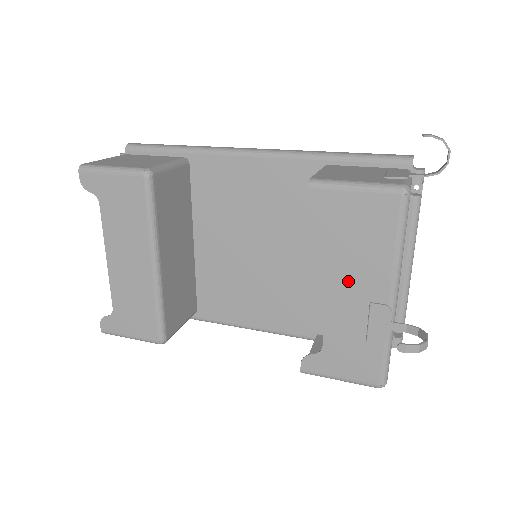
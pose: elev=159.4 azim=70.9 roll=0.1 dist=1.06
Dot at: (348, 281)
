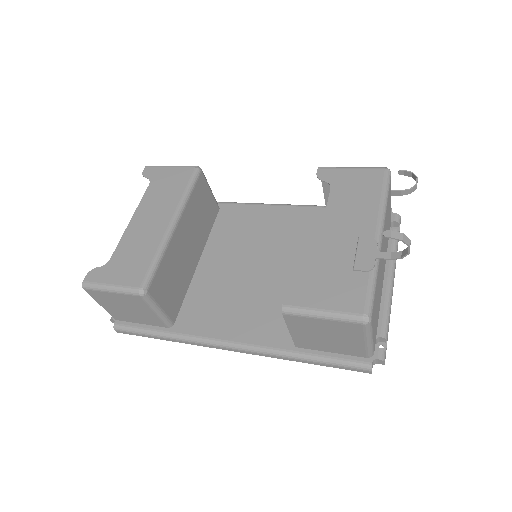
Dot at: (341, 224)
